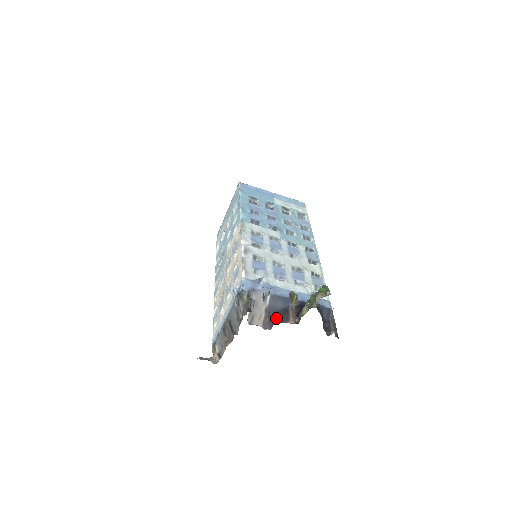
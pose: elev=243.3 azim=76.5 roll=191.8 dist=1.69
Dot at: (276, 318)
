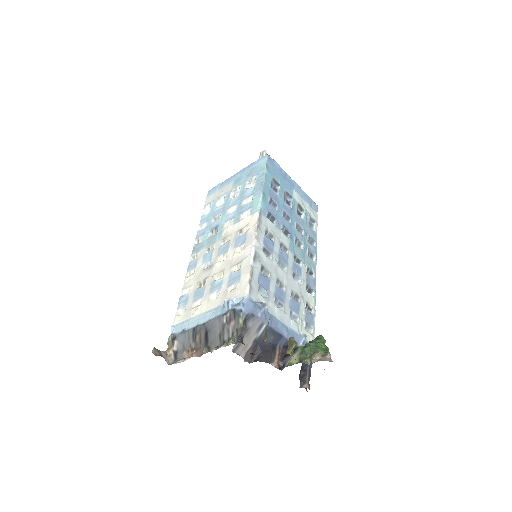
Dot at: (261, 353)
